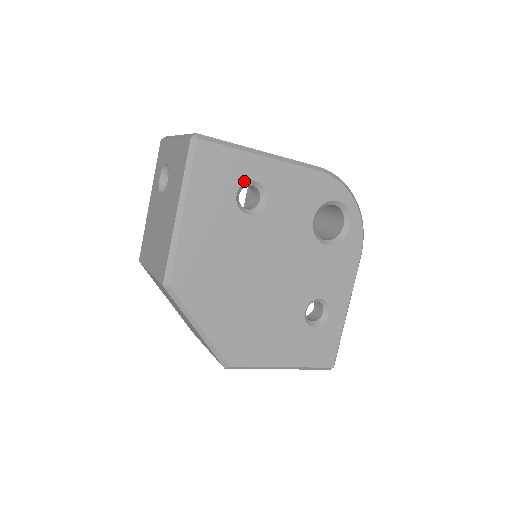
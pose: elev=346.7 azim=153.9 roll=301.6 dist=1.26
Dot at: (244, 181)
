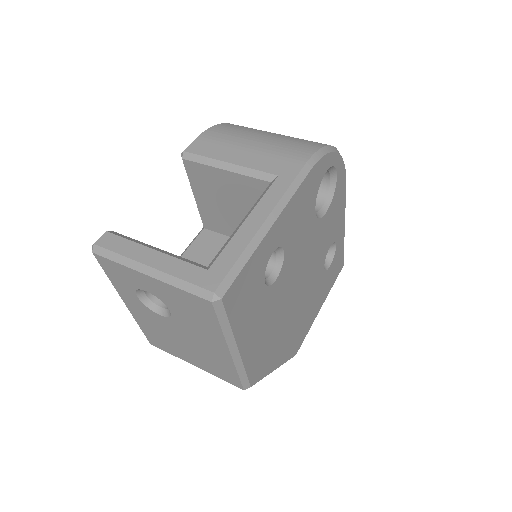
Dot at: (265, 266)
